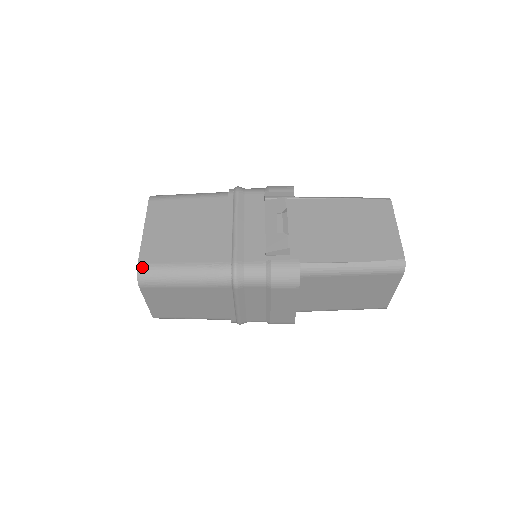
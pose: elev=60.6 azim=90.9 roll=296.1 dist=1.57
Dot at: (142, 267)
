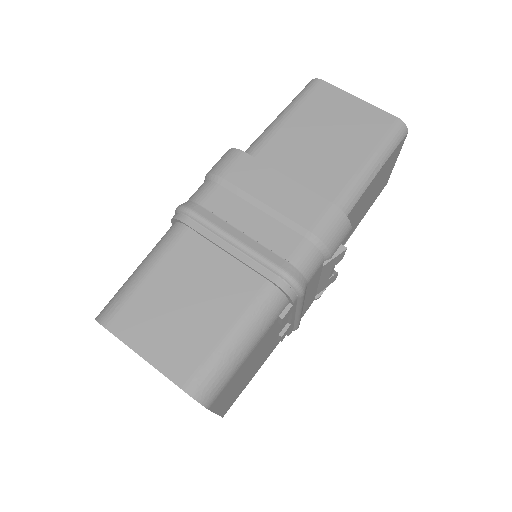
Dot at: occluded
